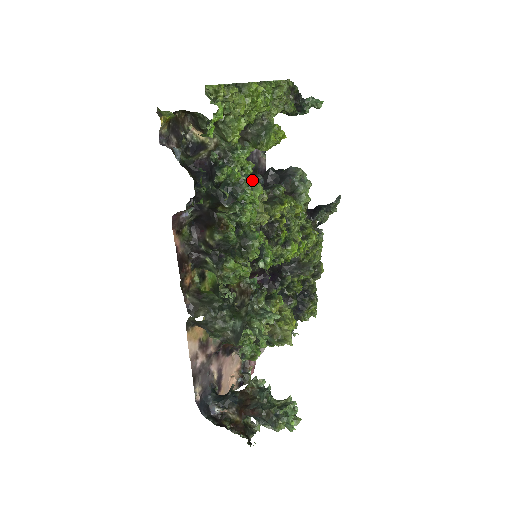
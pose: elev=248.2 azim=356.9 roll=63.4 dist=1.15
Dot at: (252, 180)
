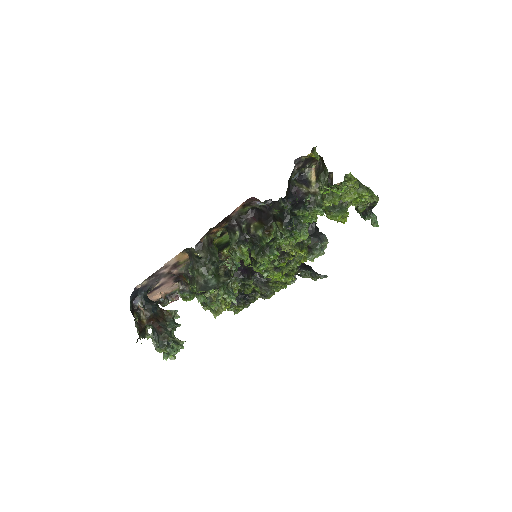
Dot at: occluded
